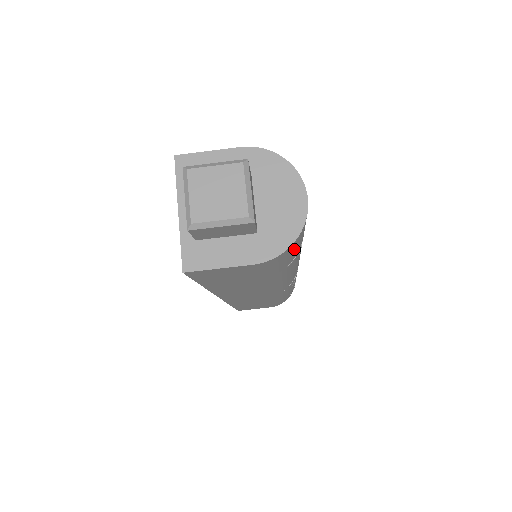
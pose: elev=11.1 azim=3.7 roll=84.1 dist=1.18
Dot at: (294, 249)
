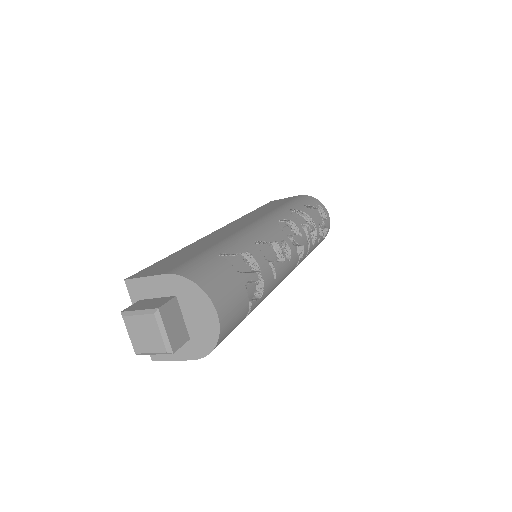
Dot at: (229, 332)
